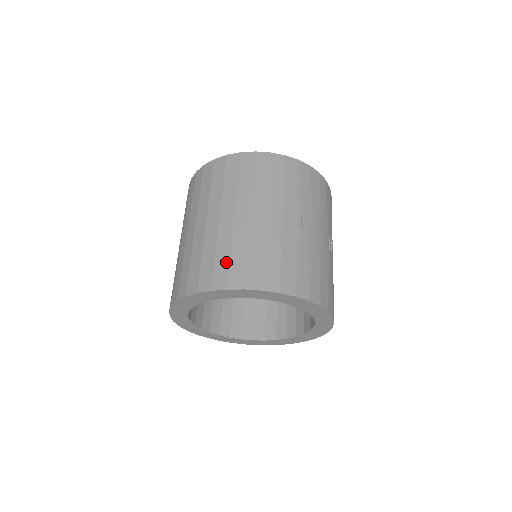
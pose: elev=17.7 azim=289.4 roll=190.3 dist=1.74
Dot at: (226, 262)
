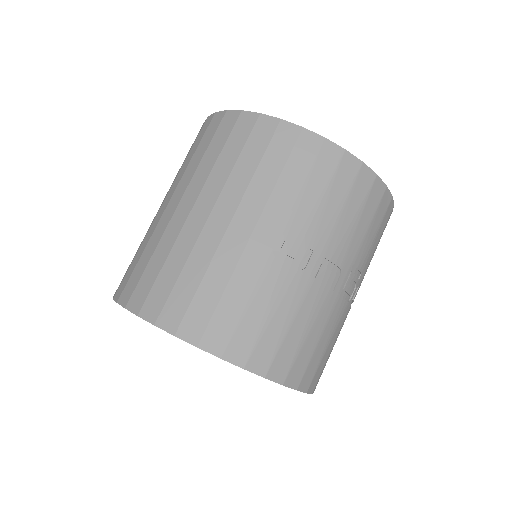
Dot at: (153, 276)
